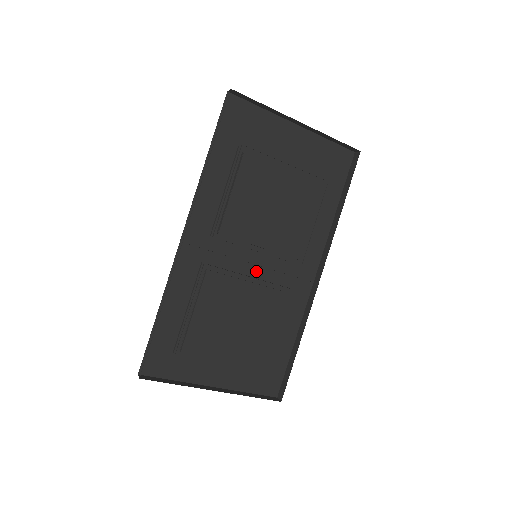
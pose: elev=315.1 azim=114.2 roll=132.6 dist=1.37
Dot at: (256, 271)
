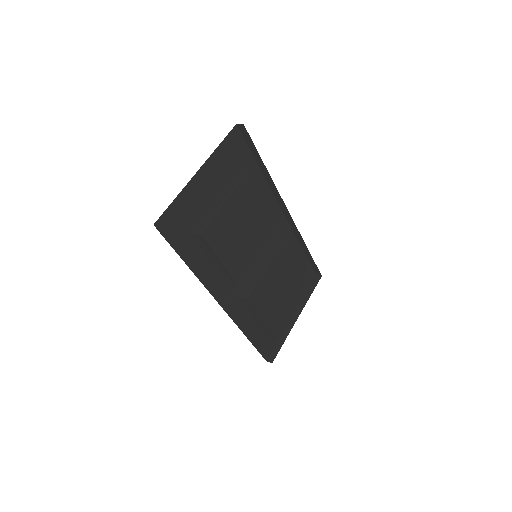
Dot at: (260, 258)
